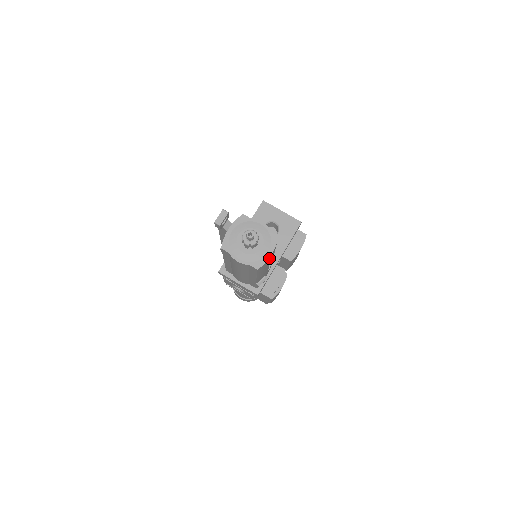
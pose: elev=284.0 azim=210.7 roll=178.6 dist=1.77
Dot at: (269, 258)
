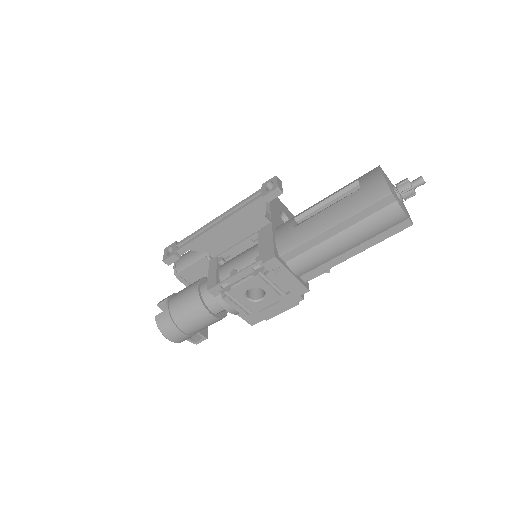
Dot at: occluded
